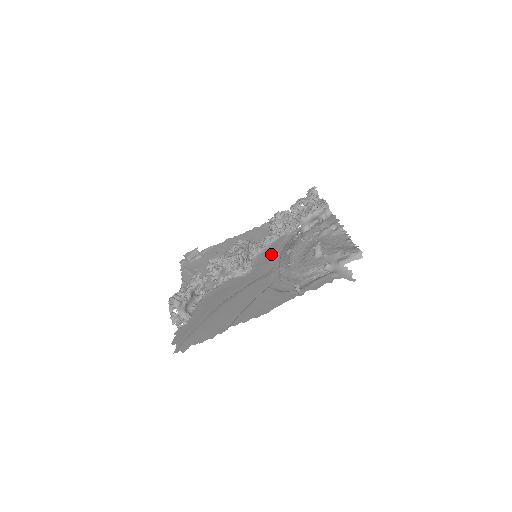
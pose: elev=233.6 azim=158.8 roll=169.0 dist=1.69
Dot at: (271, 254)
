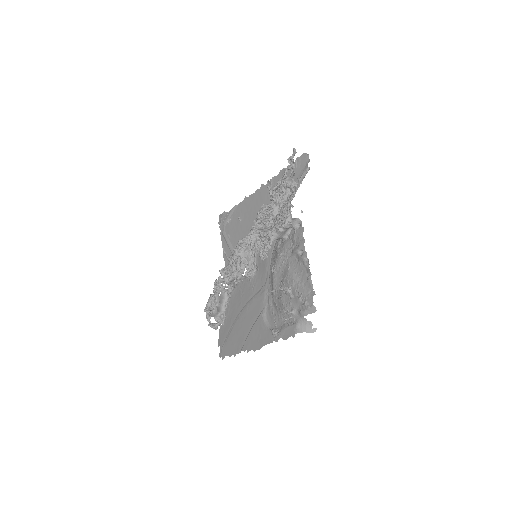
Dot at: occluded
